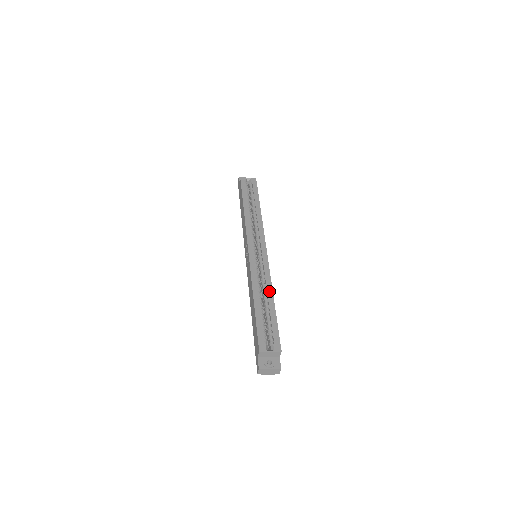
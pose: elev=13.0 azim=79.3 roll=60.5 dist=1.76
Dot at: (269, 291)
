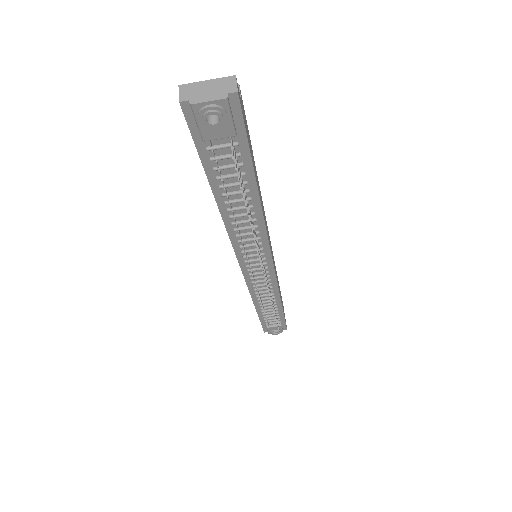
Dot at: occluded
